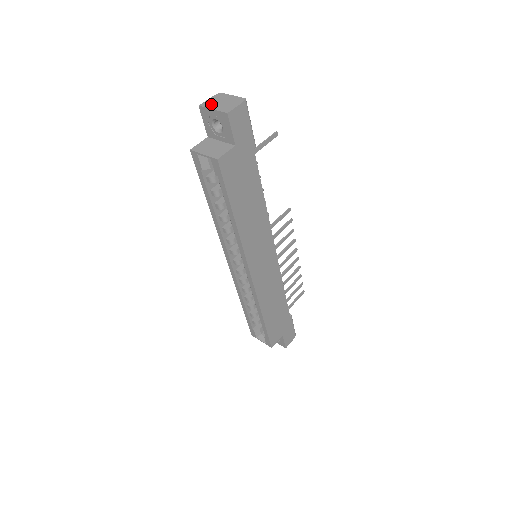
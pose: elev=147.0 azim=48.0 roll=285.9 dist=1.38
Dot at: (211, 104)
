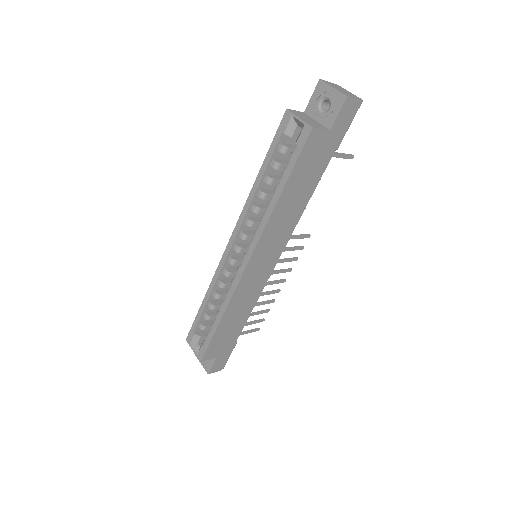
Dot at: (331, 84)
